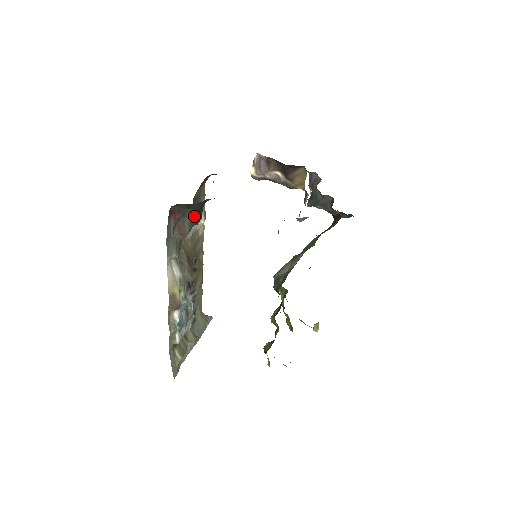
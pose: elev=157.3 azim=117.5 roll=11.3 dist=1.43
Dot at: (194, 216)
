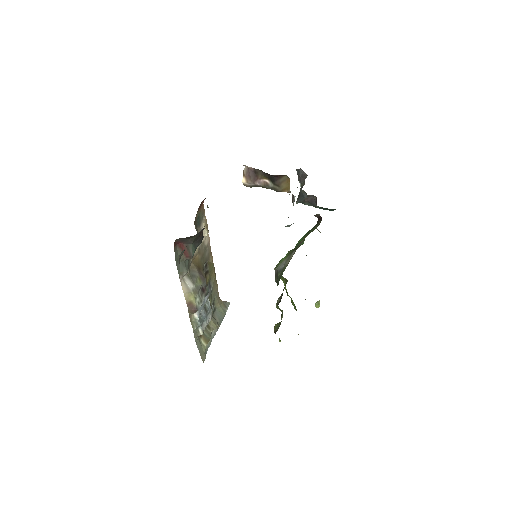
Dot at: (196, 241)
